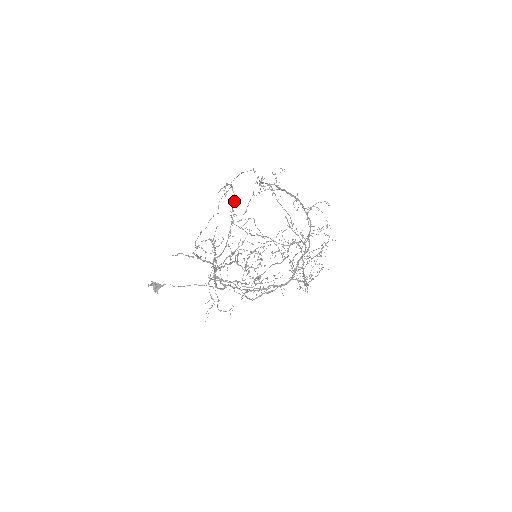
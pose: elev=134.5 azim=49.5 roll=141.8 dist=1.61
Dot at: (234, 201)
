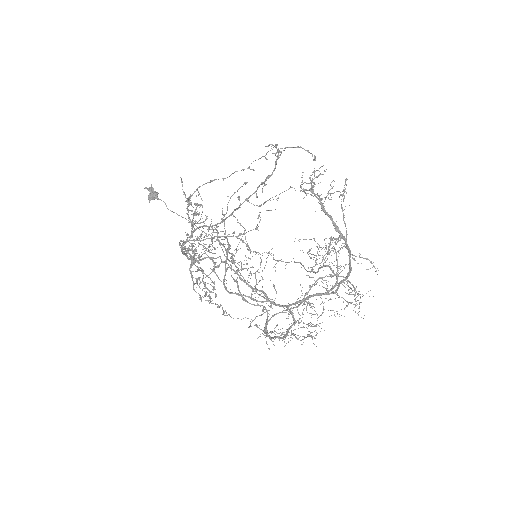
Dot at: (269, 175)
